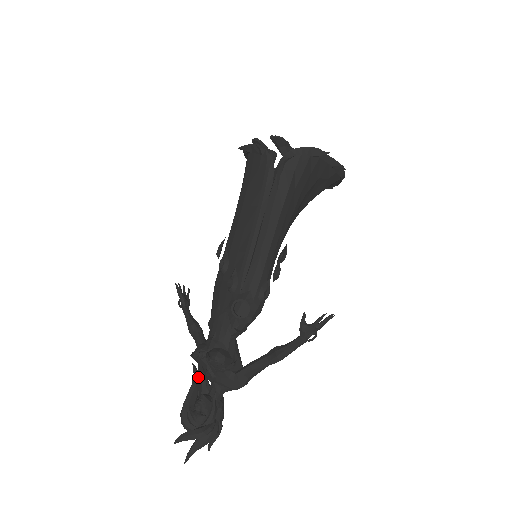
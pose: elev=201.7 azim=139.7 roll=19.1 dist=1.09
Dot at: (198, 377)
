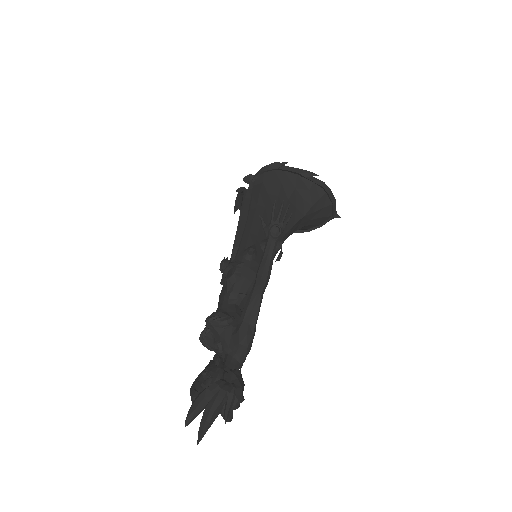
Dot at: (213, 363)
